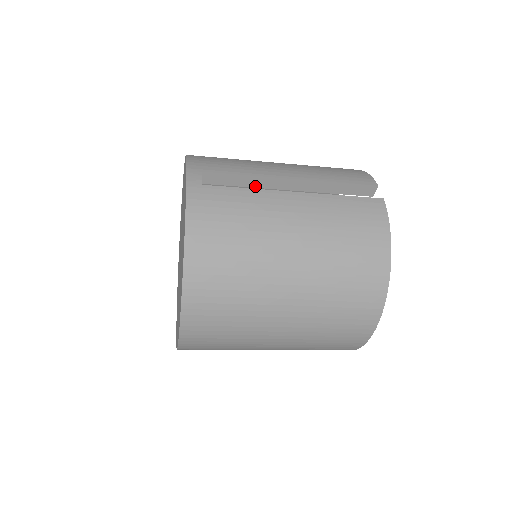
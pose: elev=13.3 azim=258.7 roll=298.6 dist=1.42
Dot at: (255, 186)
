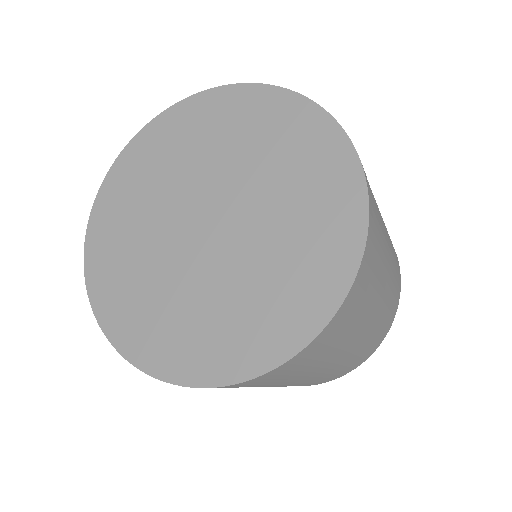
Dot at: occluded
